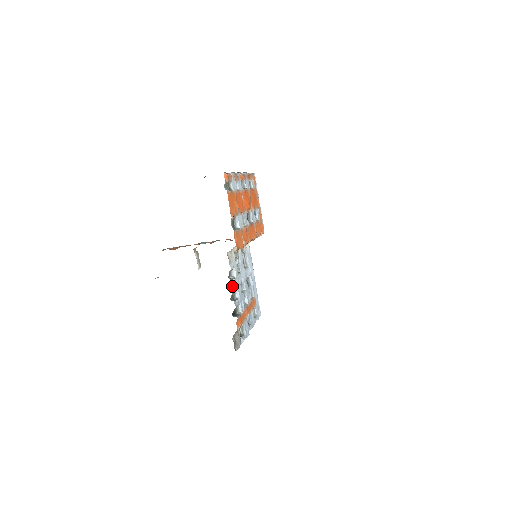
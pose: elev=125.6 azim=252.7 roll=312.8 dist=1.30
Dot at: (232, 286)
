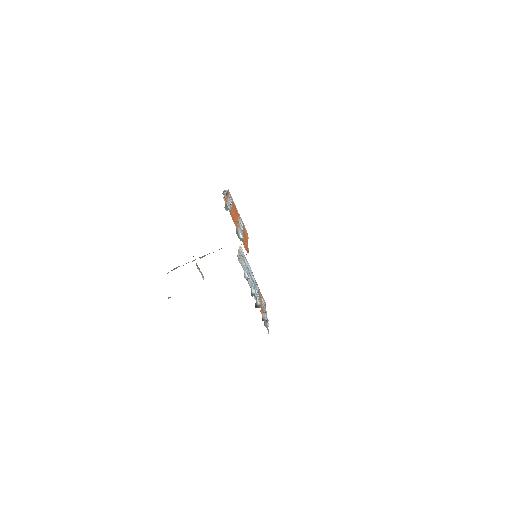
Dot at: (249, 285)
